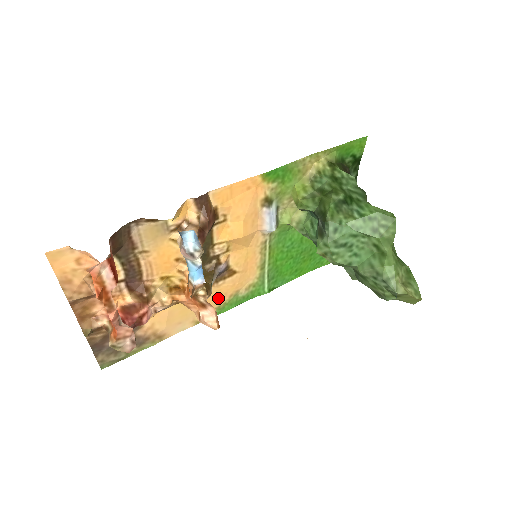
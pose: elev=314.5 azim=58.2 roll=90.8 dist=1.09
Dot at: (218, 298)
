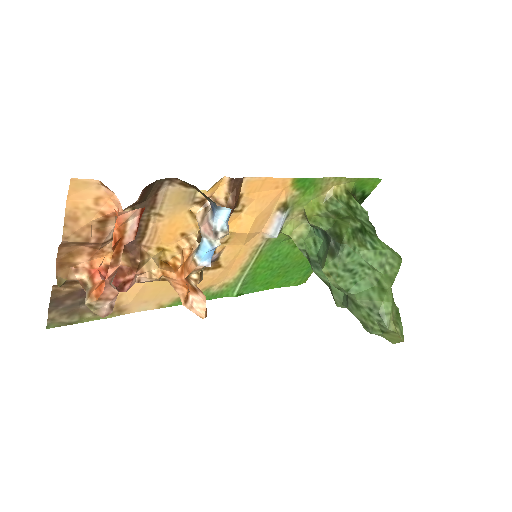
Dot at: occluded
